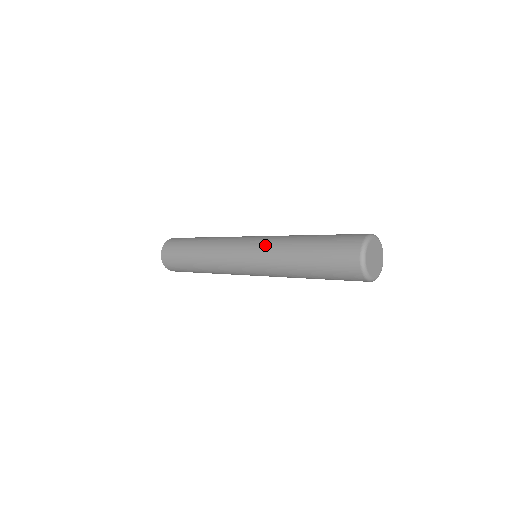
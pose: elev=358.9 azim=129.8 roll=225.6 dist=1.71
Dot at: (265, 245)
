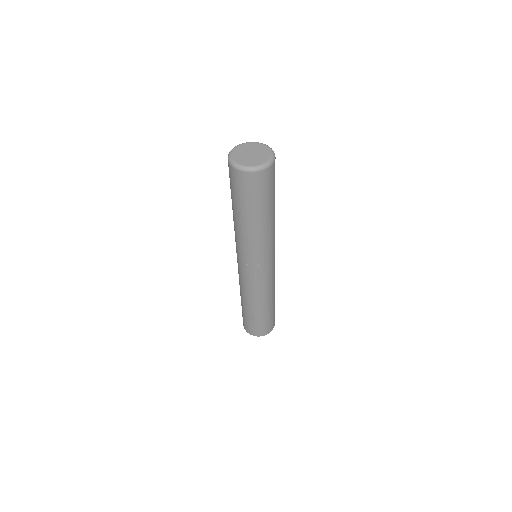
Dot at: occluded
